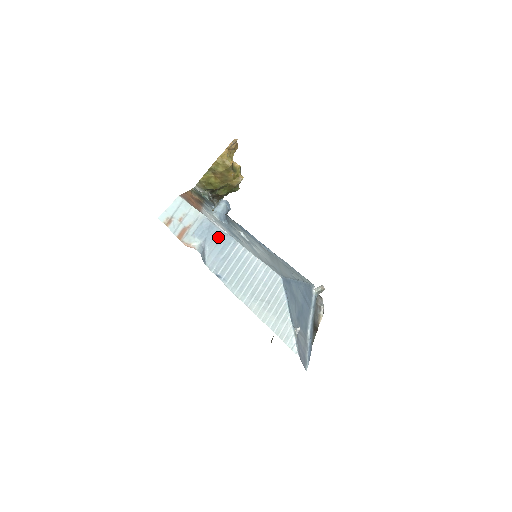
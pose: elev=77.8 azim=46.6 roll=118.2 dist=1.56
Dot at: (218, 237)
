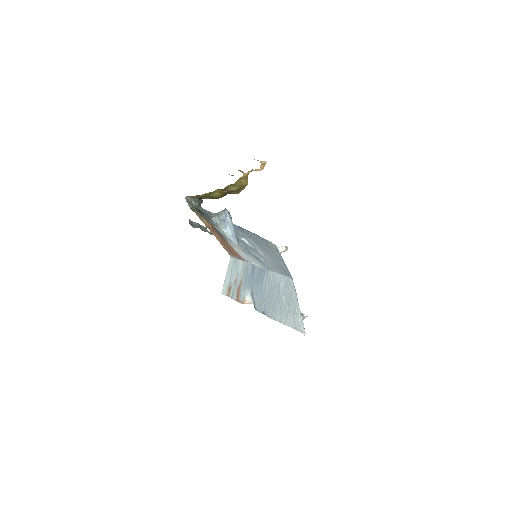
Dot at: (258, 276)
